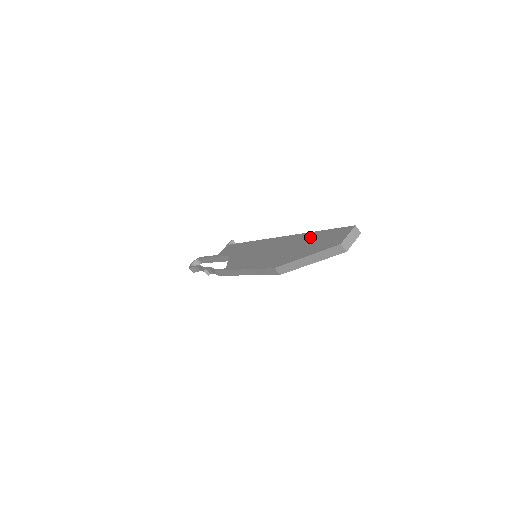
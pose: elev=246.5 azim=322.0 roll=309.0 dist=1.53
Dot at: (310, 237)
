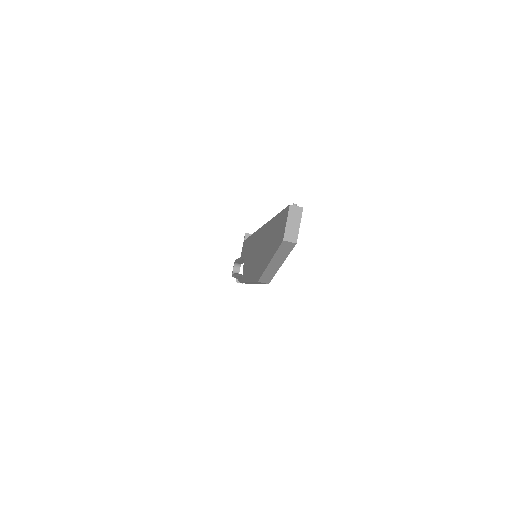
Dot at: (271, 228)
